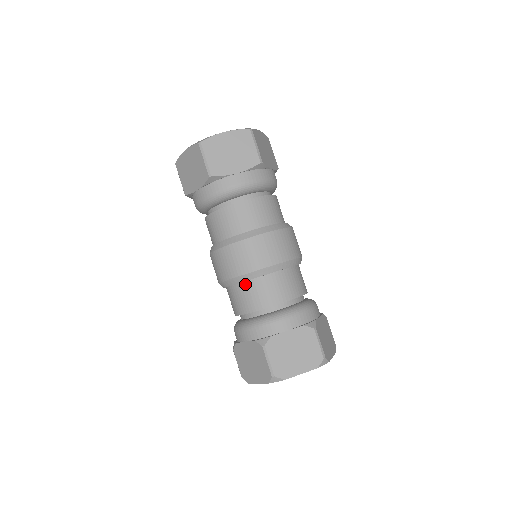
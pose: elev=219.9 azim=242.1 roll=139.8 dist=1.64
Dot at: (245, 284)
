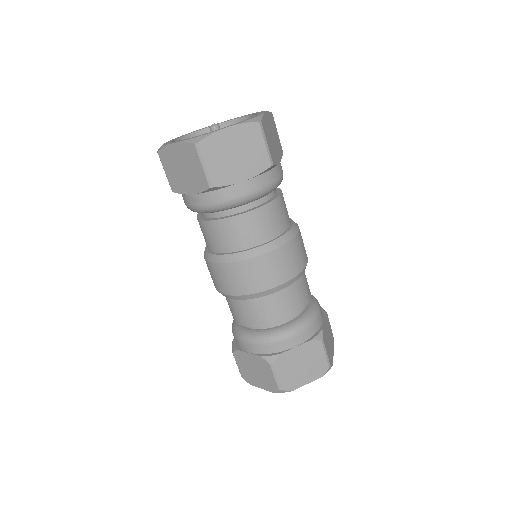
Dot at: (250, 300)
